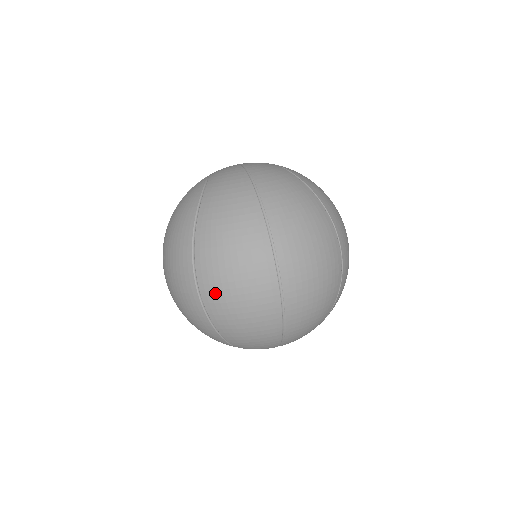
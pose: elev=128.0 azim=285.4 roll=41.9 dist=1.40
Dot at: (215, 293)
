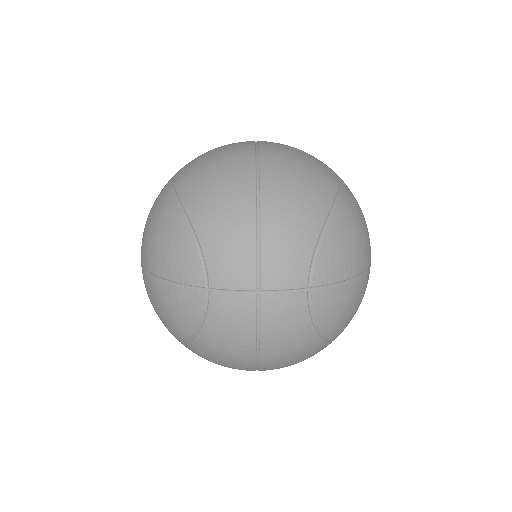
Dot at: (188, 163)
